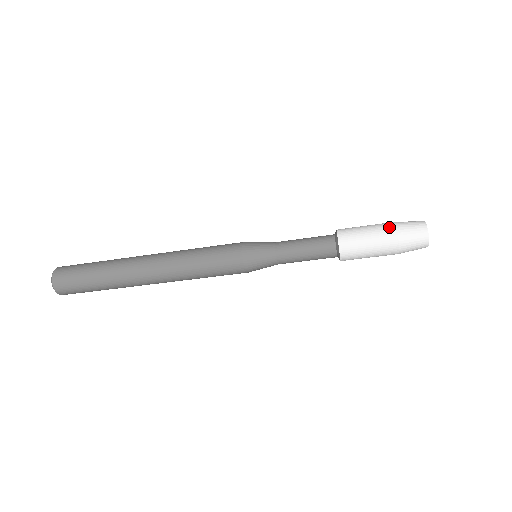
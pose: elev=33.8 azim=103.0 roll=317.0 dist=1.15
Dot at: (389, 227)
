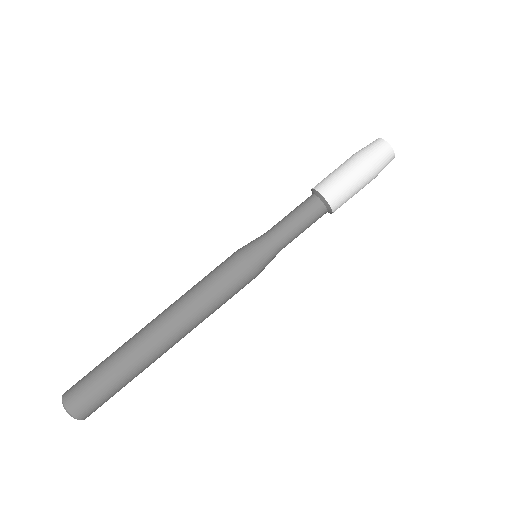
Dot at: (354, 158)
